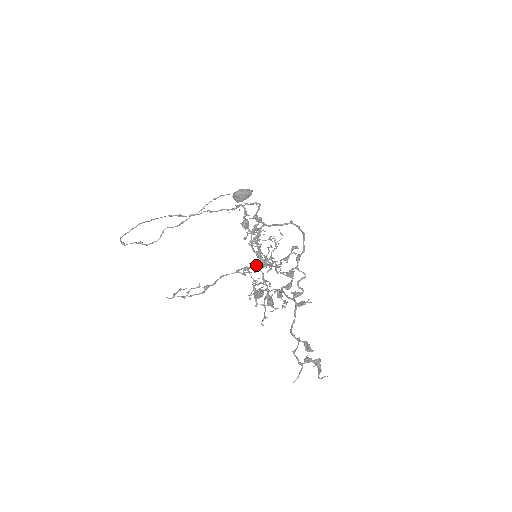
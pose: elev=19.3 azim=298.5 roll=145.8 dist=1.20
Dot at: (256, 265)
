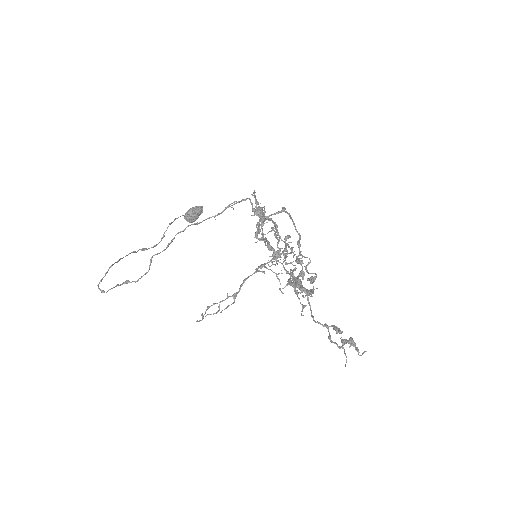
Dot at: (273, 258)
